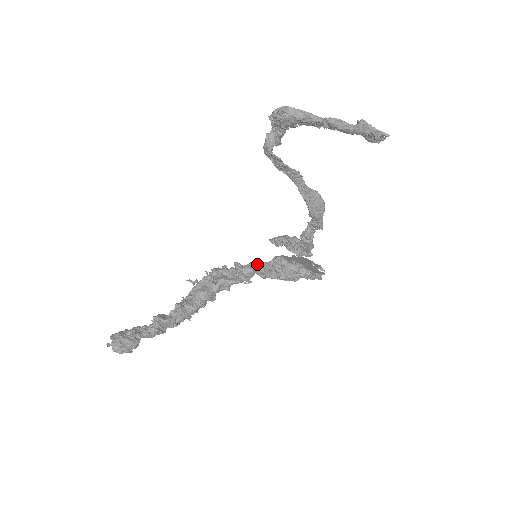
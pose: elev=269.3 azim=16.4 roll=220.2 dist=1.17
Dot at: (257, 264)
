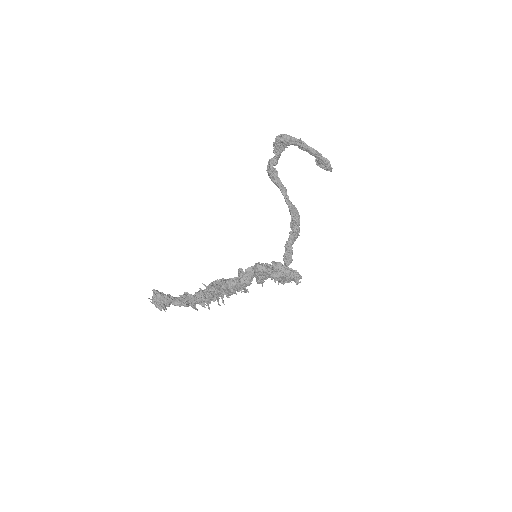
Dot at: occluded
